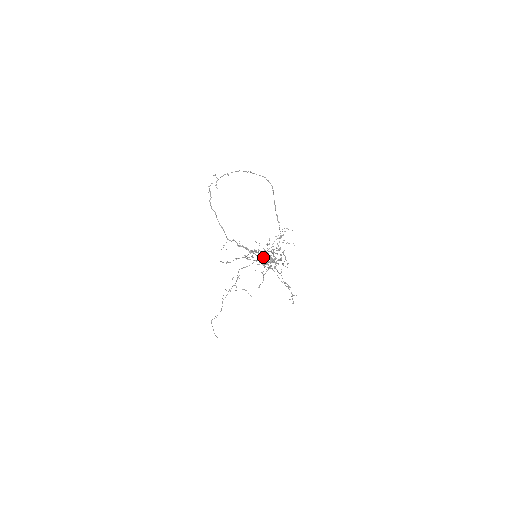
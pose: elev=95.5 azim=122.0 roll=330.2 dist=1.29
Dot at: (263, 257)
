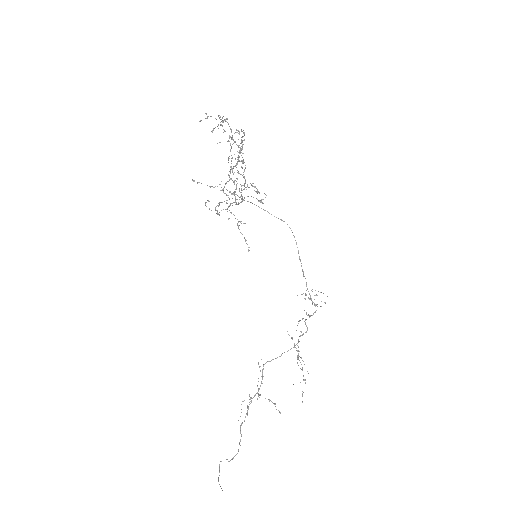
Dot at: (231, 163)
